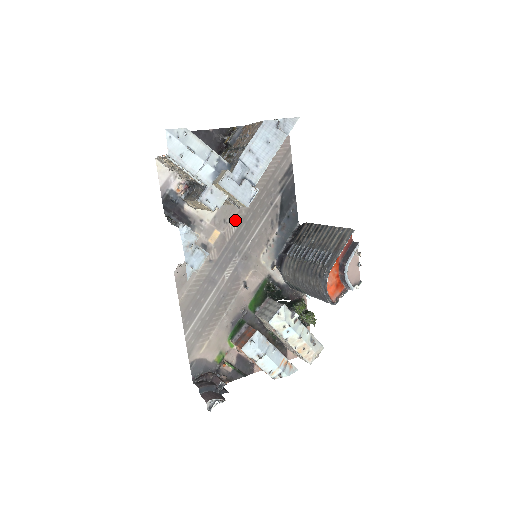
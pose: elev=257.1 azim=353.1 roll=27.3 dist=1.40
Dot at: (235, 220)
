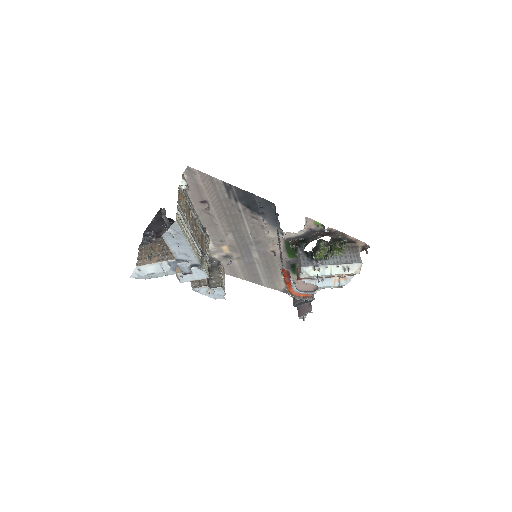
Dot at: (227, 235)
